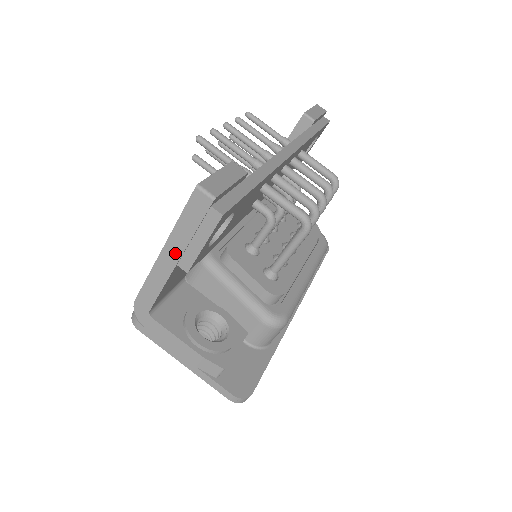
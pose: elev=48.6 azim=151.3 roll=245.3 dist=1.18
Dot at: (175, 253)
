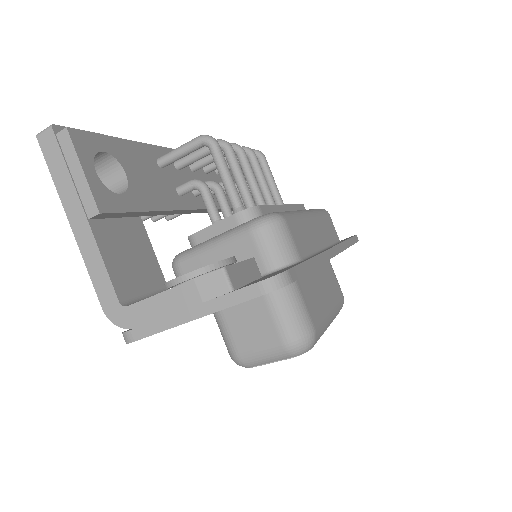
Dot at: (77, 209)
